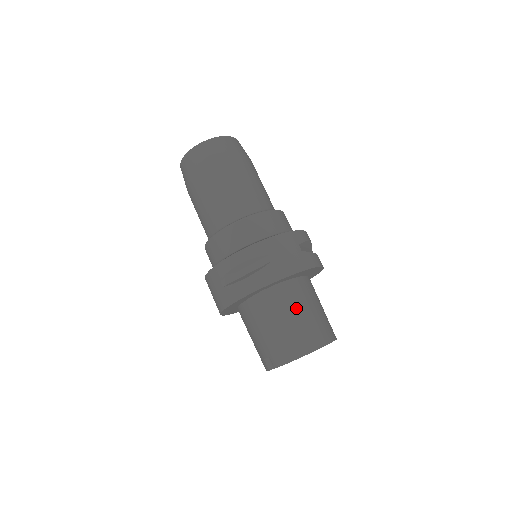
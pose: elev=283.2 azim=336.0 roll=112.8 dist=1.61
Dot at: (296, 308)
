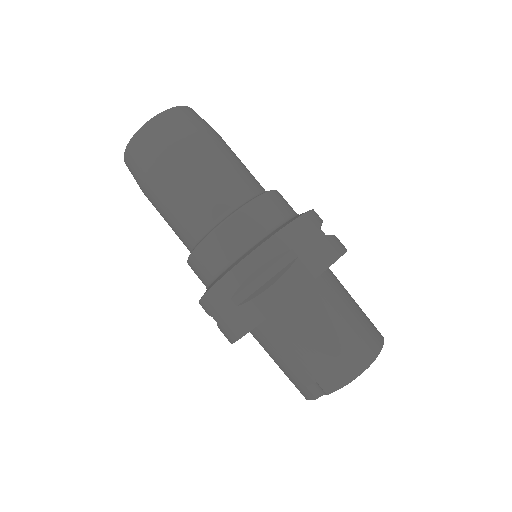
Dot at: (338, 310)
